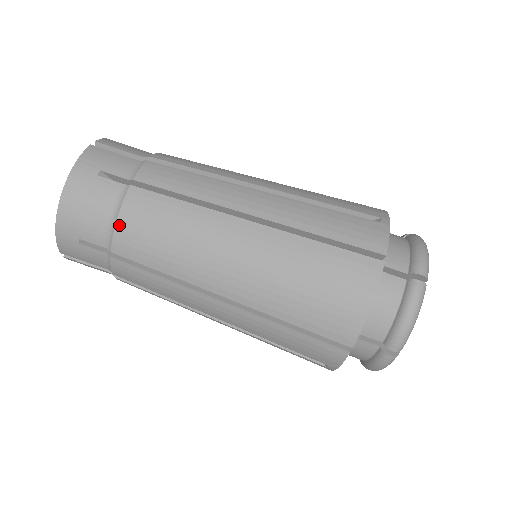
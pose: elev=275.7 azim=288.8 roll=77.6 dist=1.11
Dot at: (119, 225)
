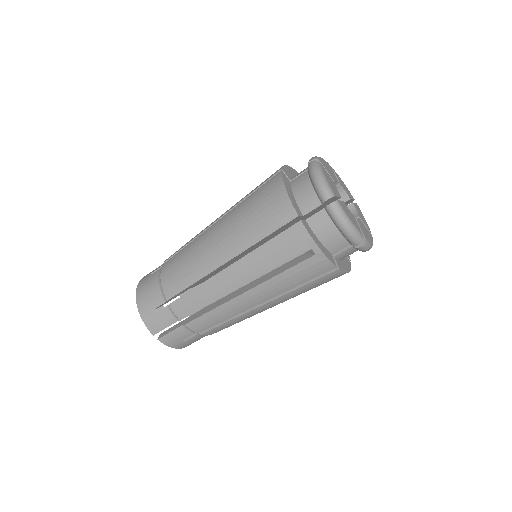
Dot at: occluded
